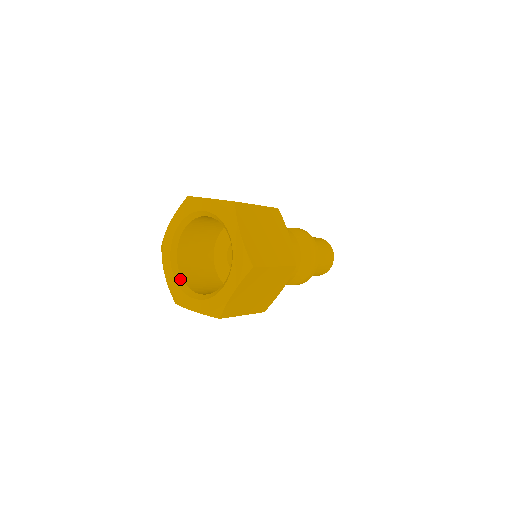
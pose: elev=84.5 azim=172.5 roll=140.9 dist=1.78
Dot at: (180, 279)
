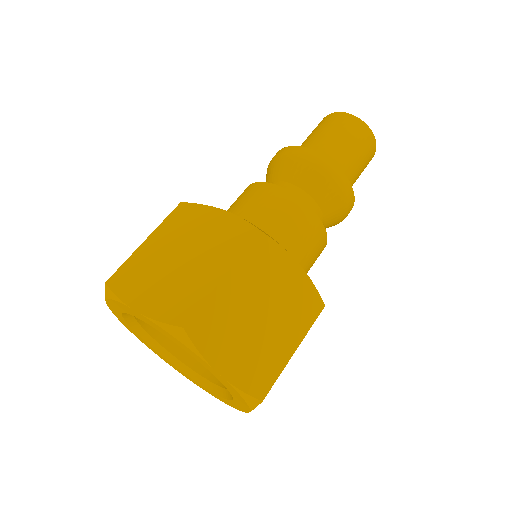
Dot at: (169, 355)
